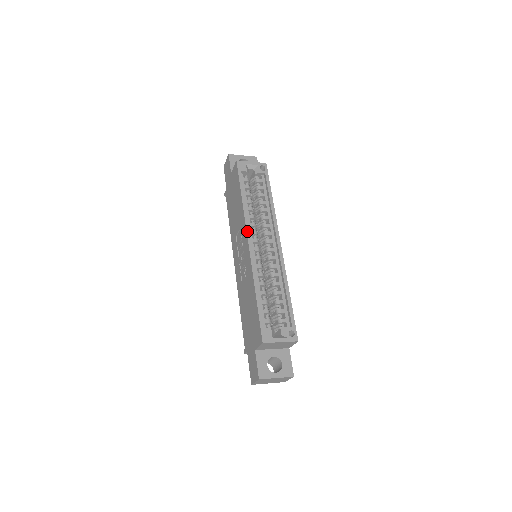
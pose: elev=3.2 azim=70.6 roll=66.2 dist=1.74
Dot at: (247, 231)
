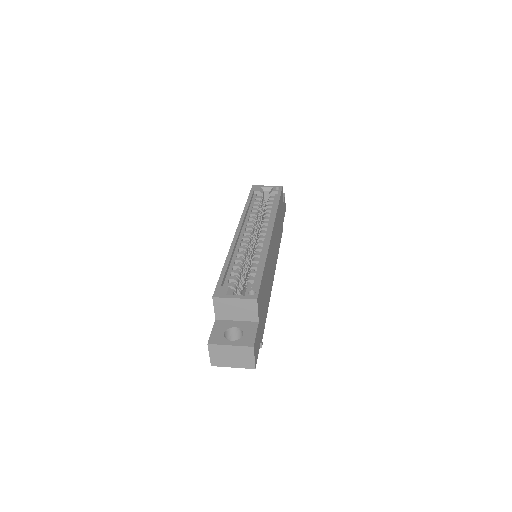
Dot at: (239, 223)
